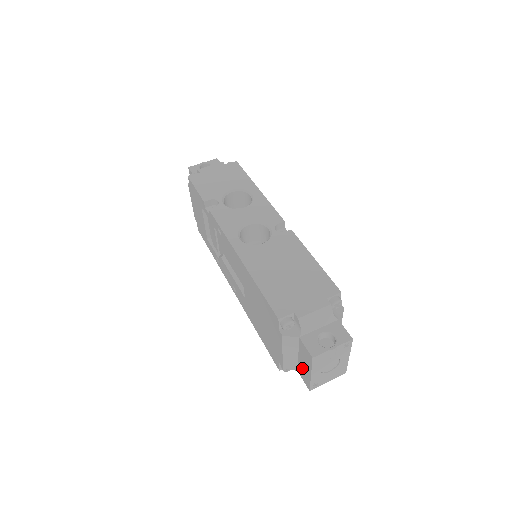
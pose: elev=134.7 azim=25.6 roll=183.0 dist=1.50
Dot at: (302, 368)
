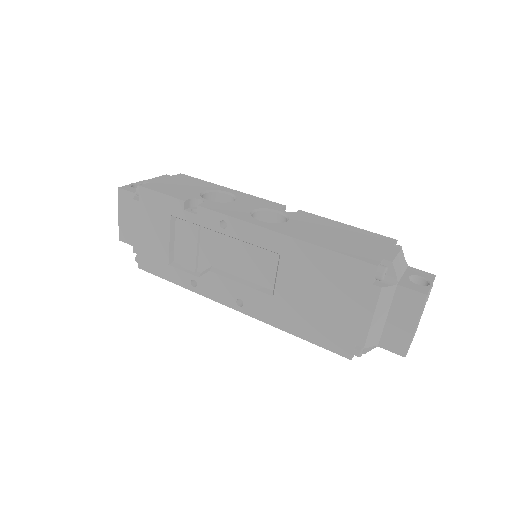
Dot at: (393, 331)
